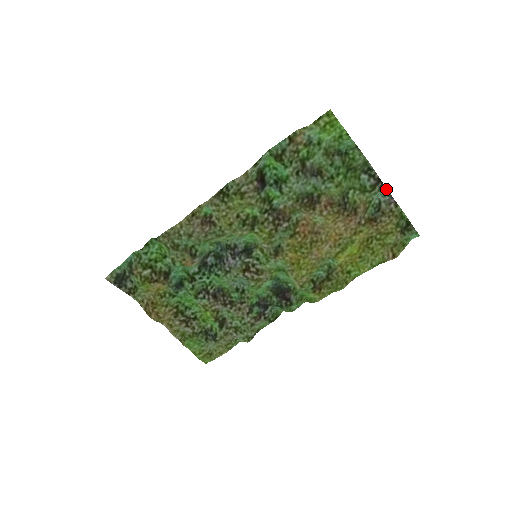
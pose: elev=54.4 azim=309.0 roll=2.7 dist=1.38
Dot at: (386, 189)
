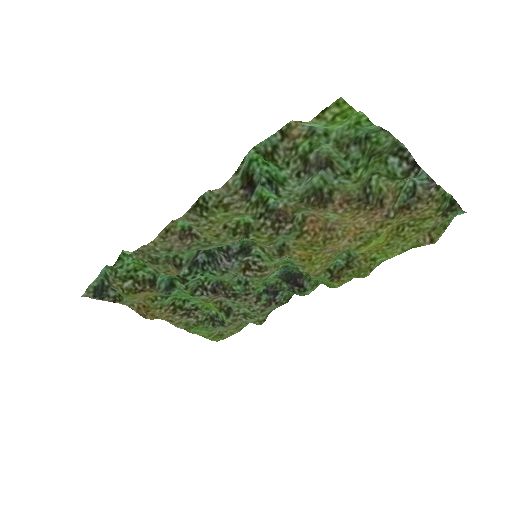
Dot at: (424, 173)
